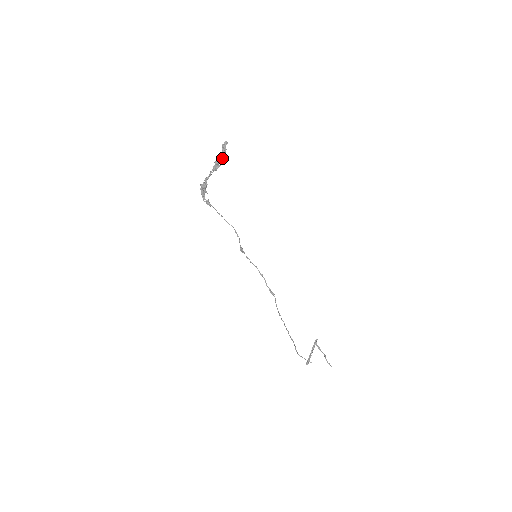
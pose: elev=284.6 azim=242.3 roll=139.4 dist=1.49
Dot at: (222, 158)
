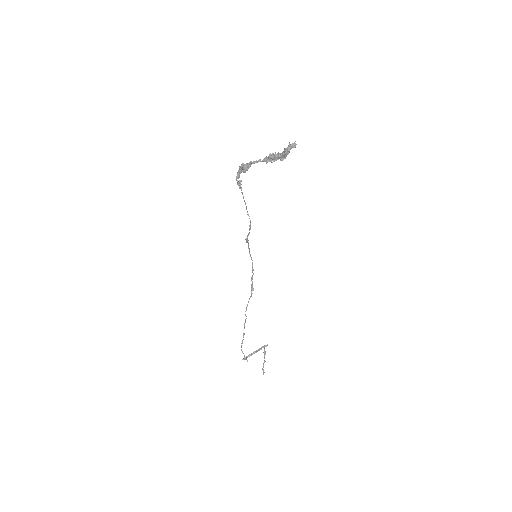
Dot at: (280, 157)
